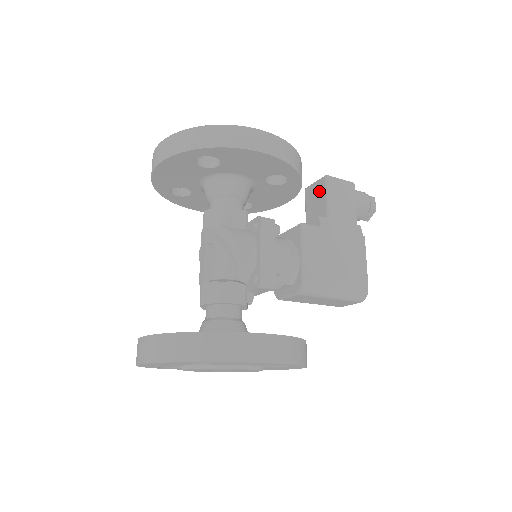
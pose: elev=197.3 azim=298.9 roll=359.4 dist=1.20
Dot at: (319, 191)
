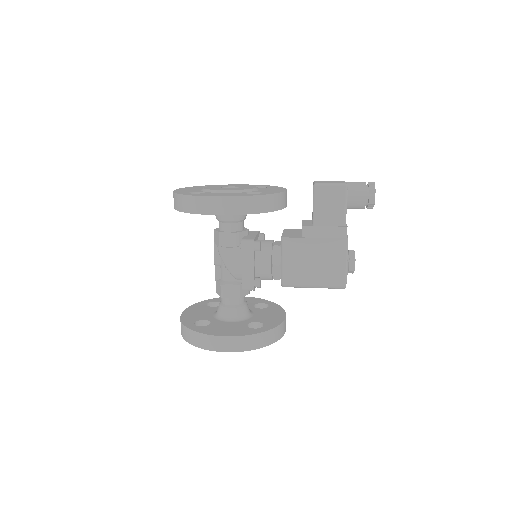
Dot at: occluded
